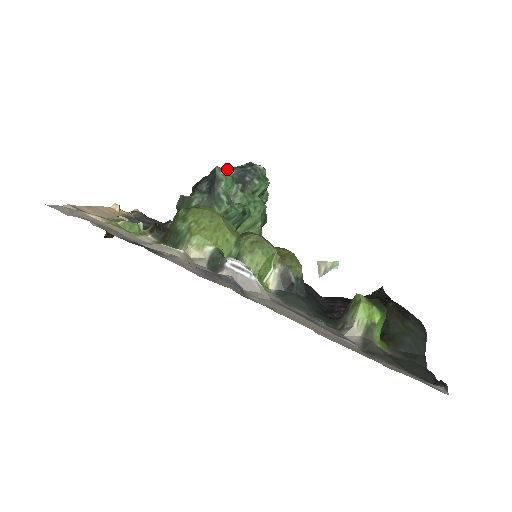
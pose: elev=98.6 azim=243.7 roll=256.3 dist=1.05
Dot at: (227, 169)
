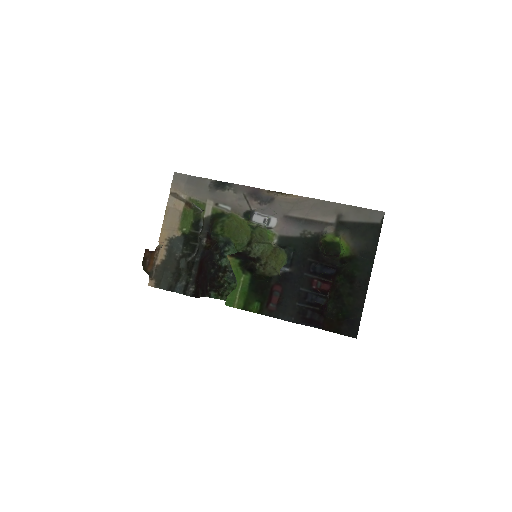
Dot at: (223, 269)
